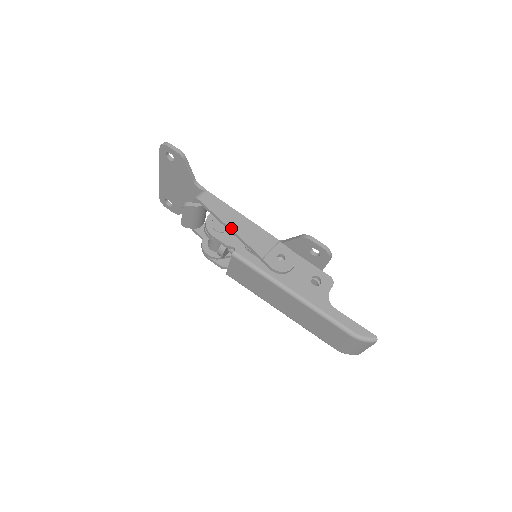
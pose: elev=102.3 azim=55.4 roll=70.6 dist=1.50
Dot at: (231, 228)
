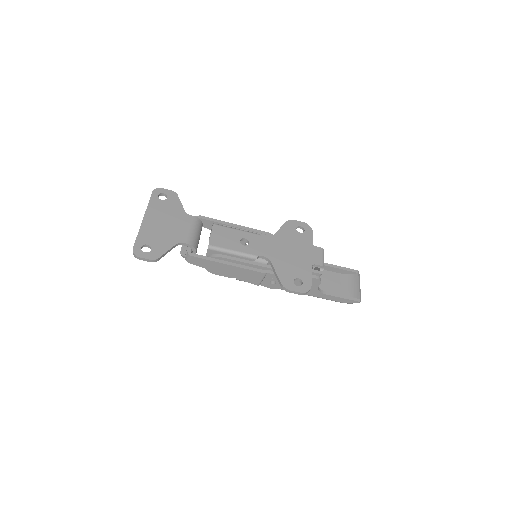
Dot at: occluded
